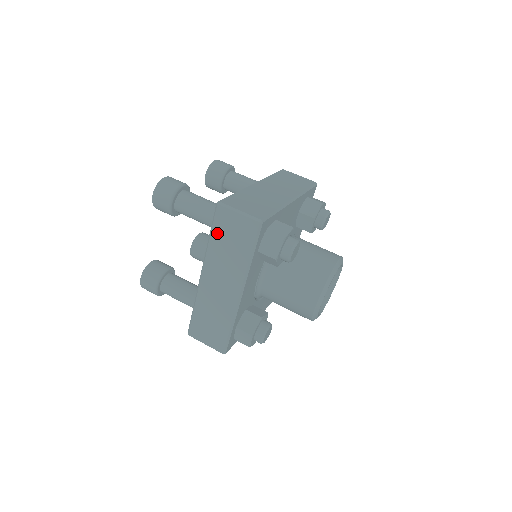
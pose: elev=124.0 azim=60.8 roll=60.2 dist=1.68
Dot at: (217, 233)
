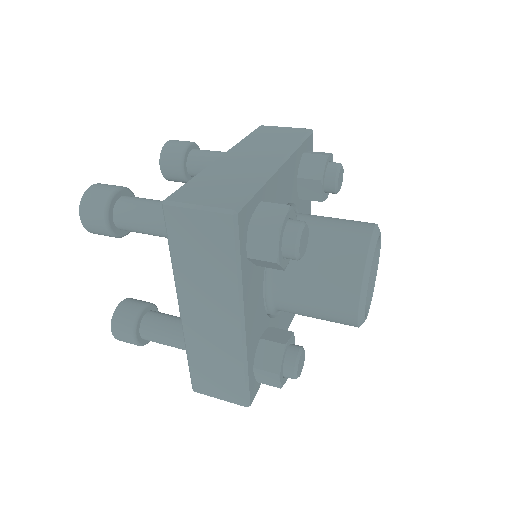
Dot at: (256, 135)
